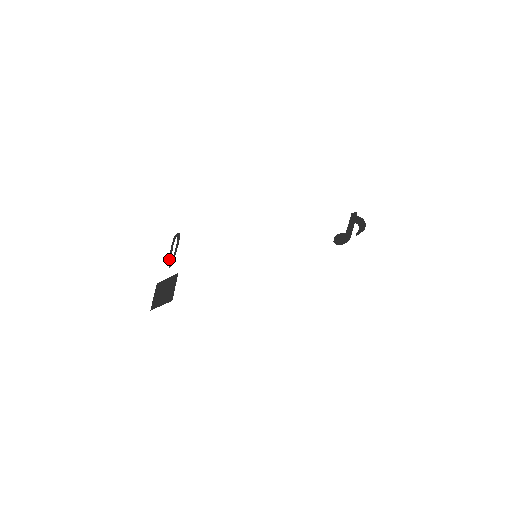
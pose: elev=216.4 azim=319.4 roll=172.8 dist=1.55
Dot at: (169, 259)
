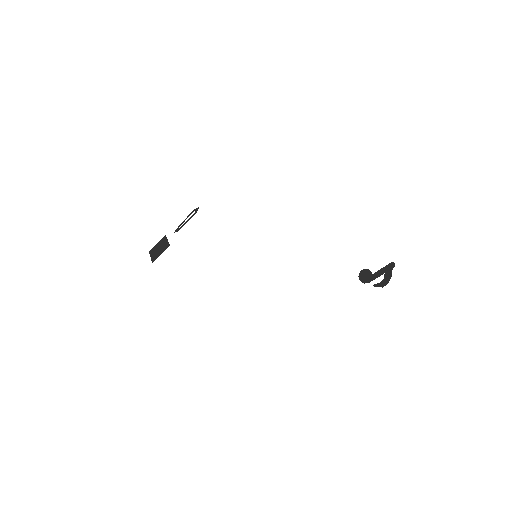
Dot at: (180, 224)
